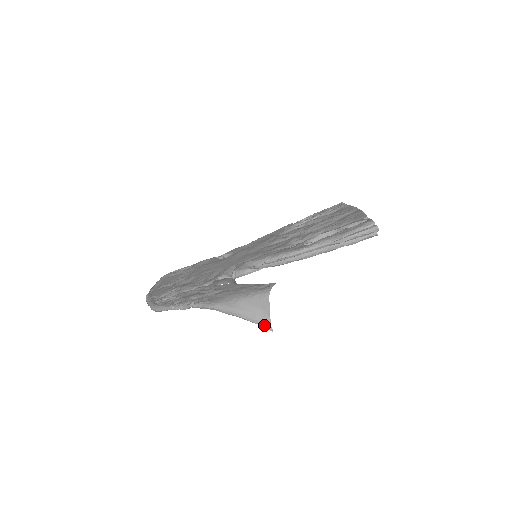
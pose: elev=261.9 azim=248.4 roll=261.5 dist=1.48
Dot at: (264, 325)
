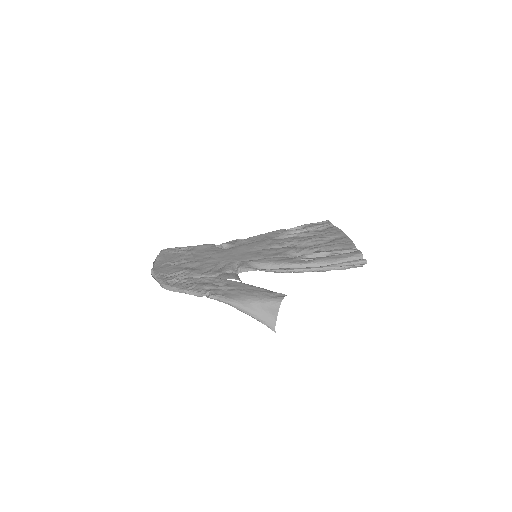
Dot at: (270, 326)
